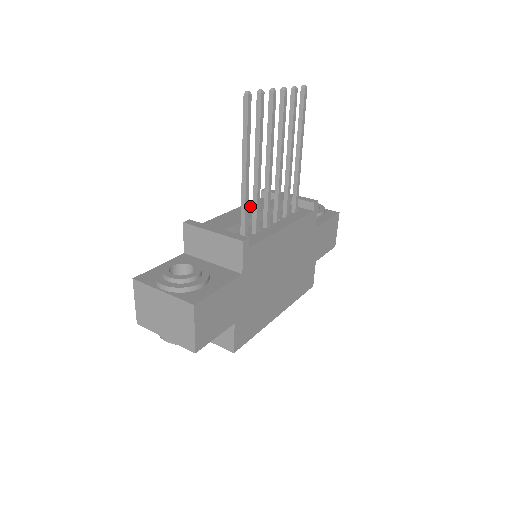
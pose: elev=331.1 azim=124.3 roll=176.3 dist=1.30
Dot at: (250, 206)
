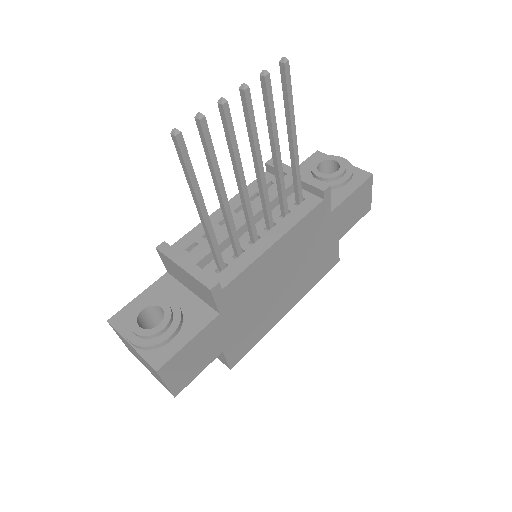
Dot at: (248, 193)
